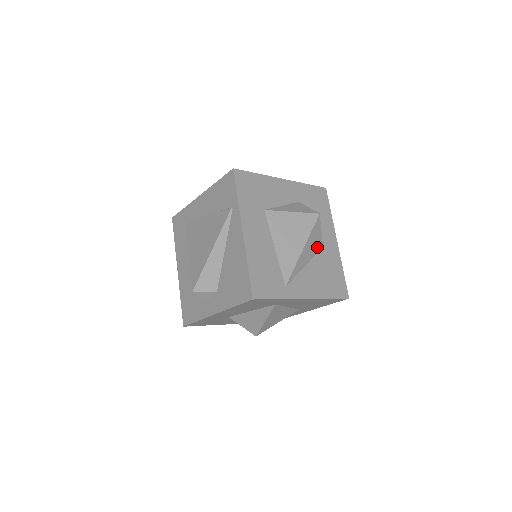
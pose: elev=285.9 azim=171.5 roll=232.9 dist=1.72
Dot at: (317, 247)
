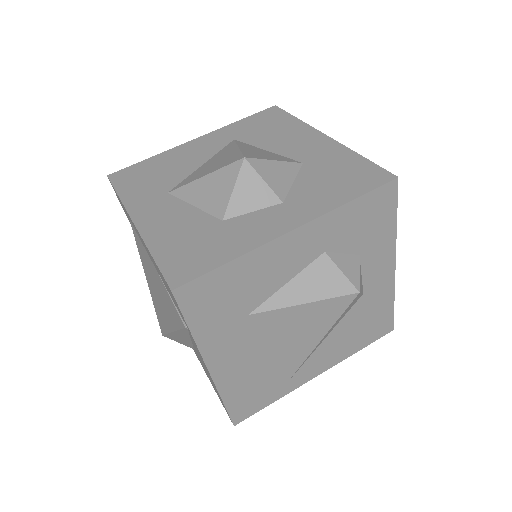
Dot at: (350, 307)
